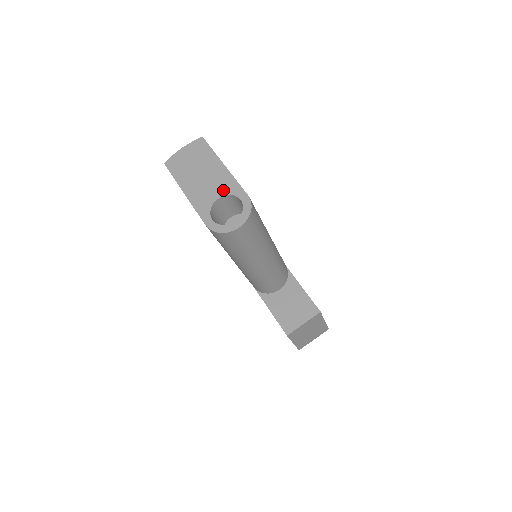
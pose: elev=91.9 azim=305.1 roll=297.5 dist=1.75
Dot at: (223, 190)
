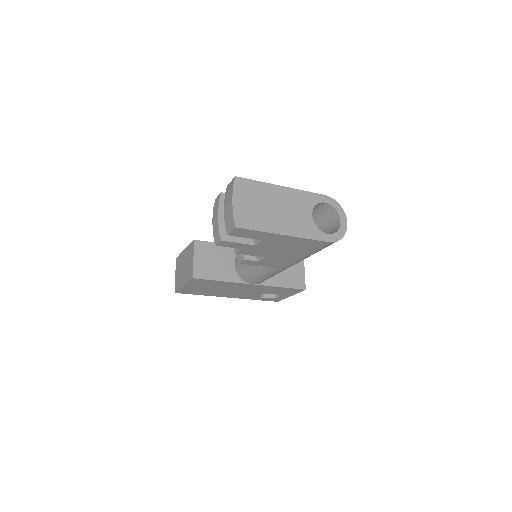
Dot at: (307, 206)
